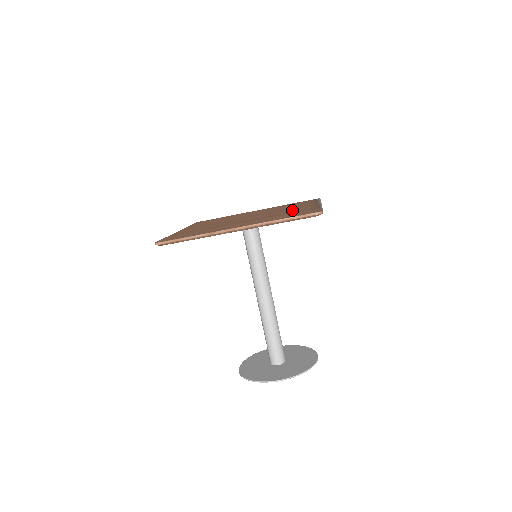
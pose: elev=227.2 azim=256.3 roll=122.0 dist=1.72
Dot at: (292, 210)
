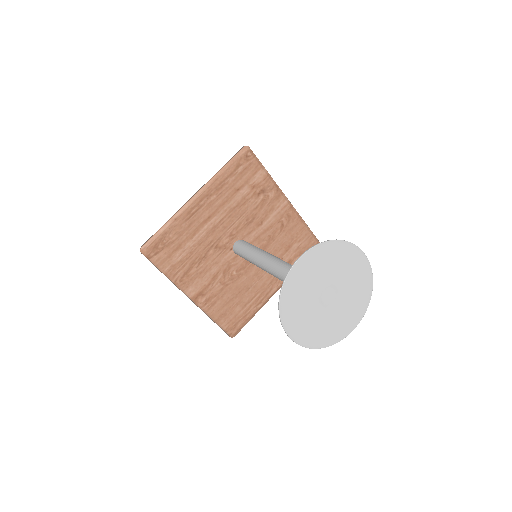
Dot at: (259, 205)
